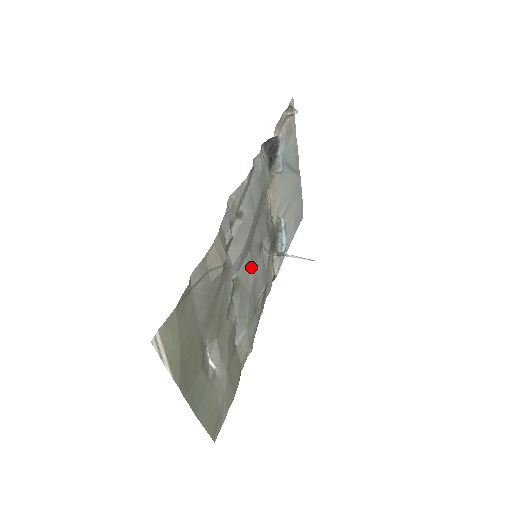
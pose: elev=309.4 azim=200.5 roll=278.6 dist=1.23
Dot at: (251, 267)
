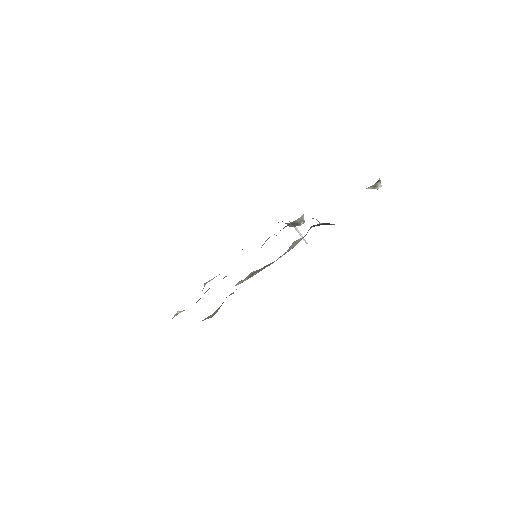
Dot at: occluded
